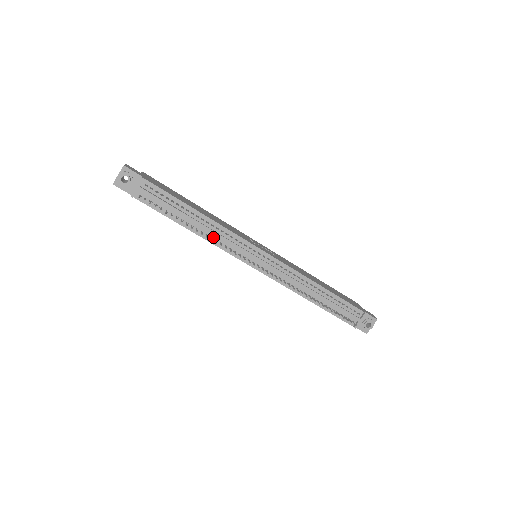
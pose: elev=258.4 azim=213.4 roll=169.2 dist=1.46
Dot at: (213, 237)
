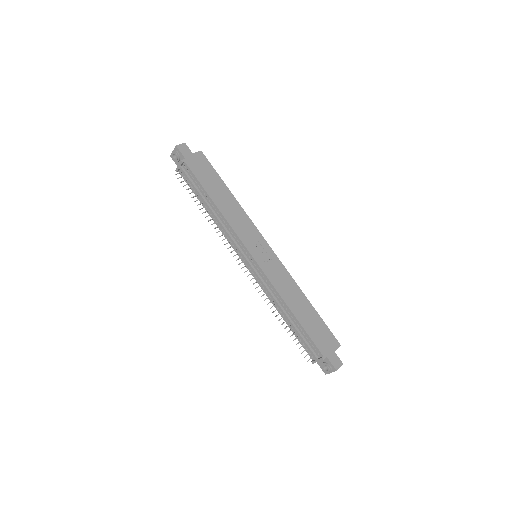
Dot at: (221, 226)
